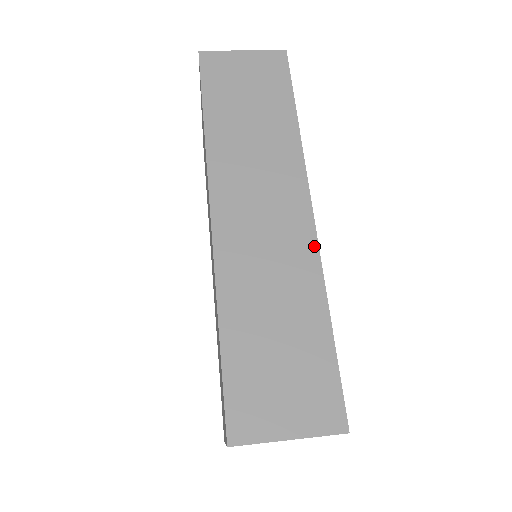
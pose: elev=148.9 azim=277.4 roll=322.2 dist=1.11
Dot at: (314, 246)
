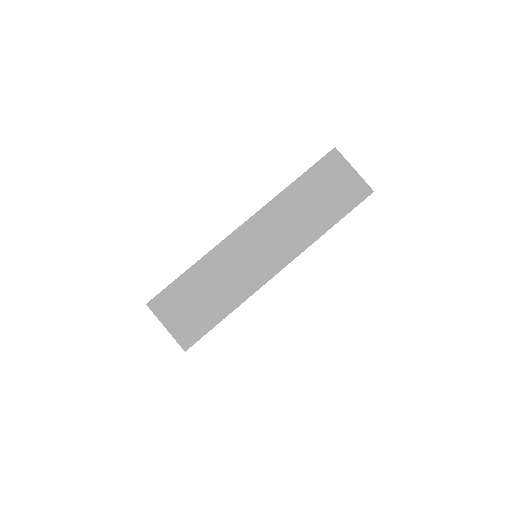
Dot at: (262, 283)
